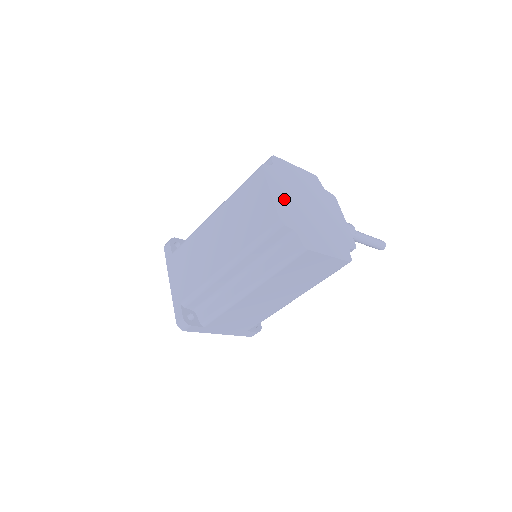
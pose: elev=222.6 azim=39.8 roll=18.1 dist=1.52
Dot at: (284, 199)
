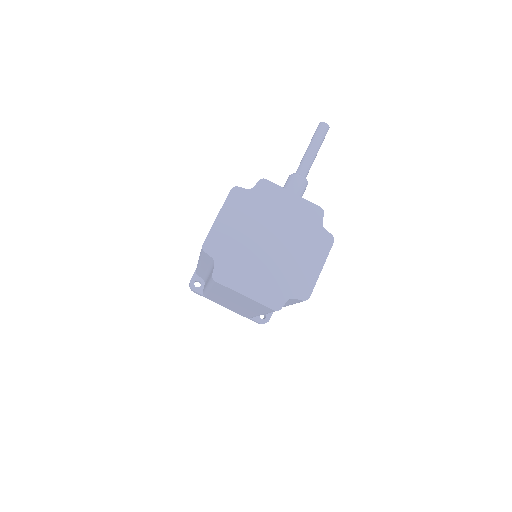
Dot at: (255, 281)
